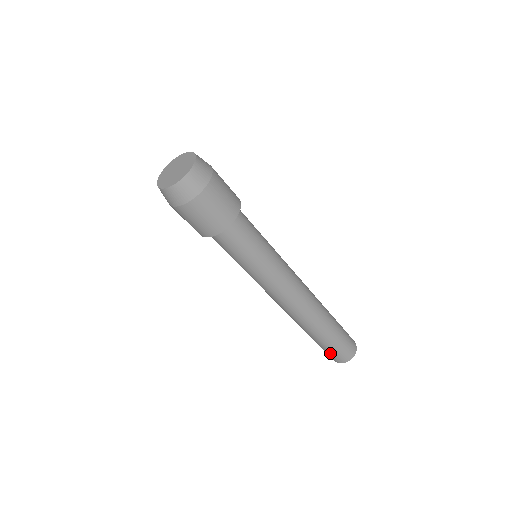
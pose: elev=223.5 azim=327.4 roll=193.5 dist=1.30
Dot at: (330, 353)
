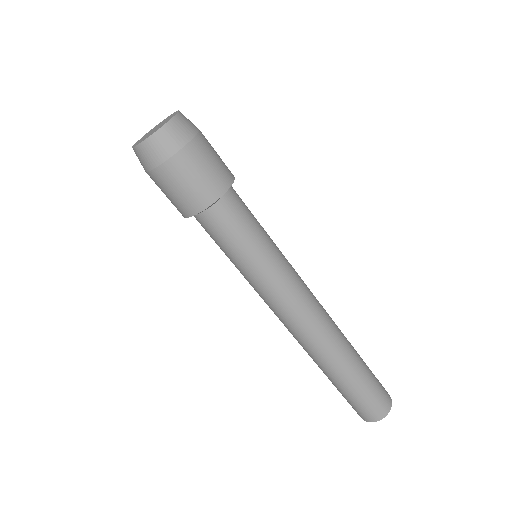
Dot at: (368, 402)
